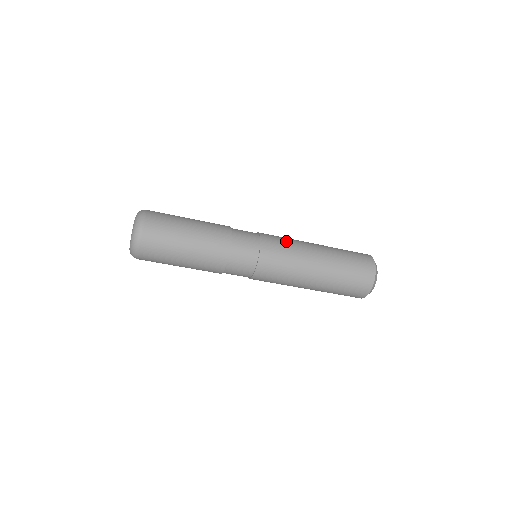
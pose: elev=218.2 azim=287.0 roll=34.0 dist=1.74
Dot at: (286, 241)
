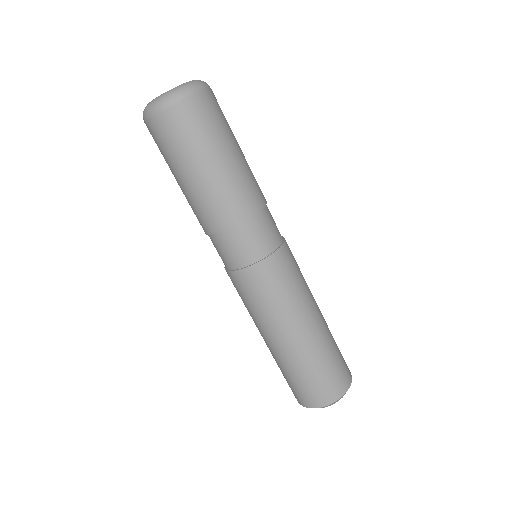
Dot at: (298, 279)
